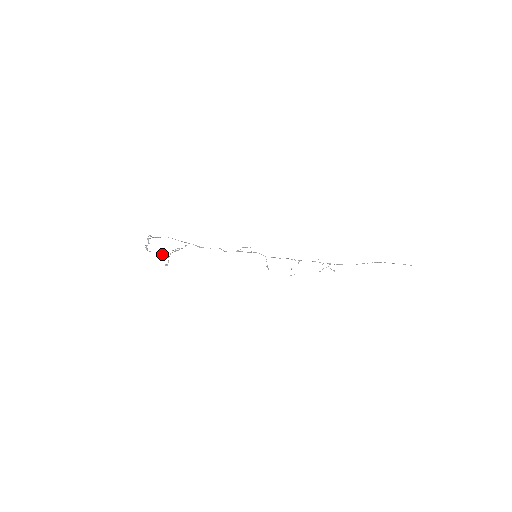
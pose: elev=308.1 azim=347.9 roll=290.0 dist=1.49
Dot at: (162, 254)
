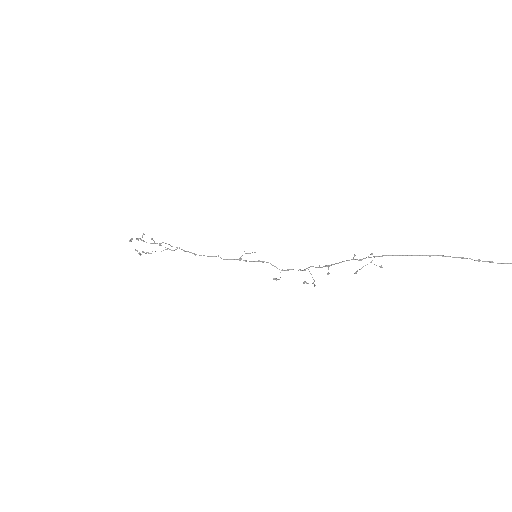
Dot at: (147, 252)
